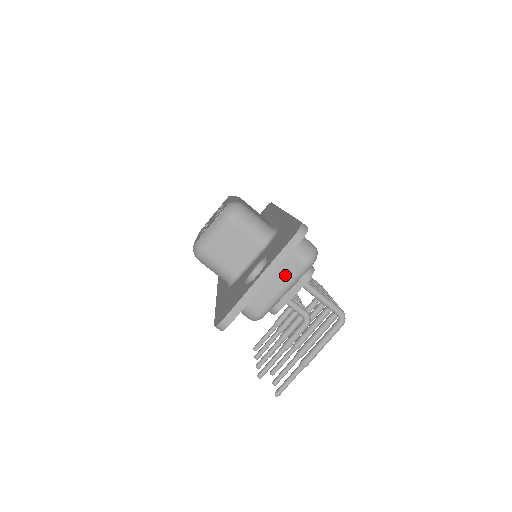
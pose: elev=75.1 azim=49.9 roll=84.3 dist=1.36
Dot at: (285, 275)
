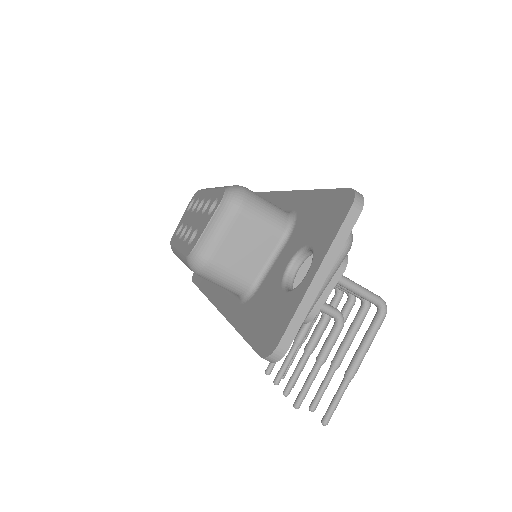
Dot at: occluded
